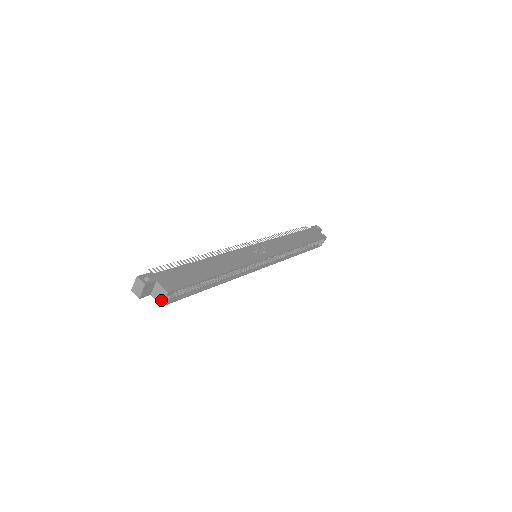
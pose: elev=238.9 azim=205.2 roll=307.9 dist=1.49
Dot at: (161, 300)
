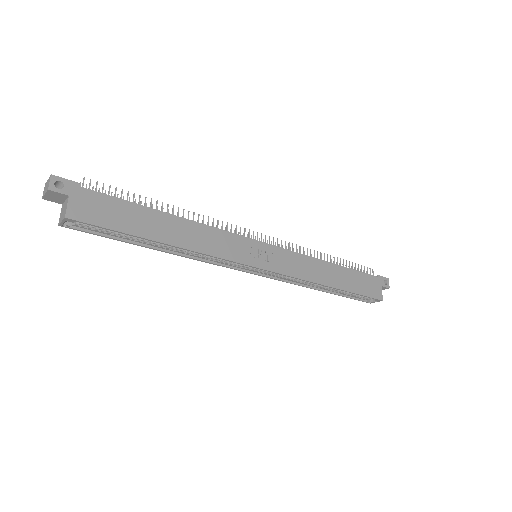
Dot at: (61, 219)
